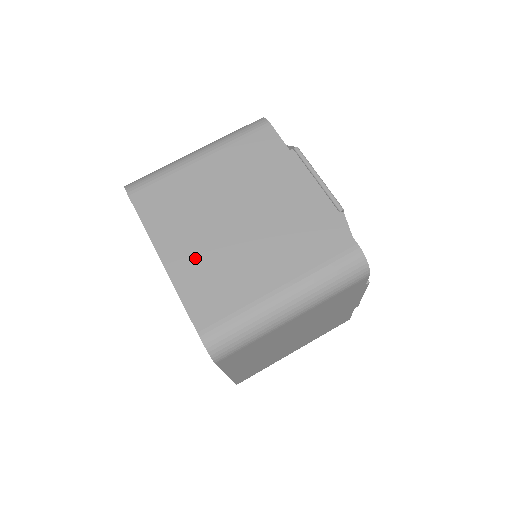
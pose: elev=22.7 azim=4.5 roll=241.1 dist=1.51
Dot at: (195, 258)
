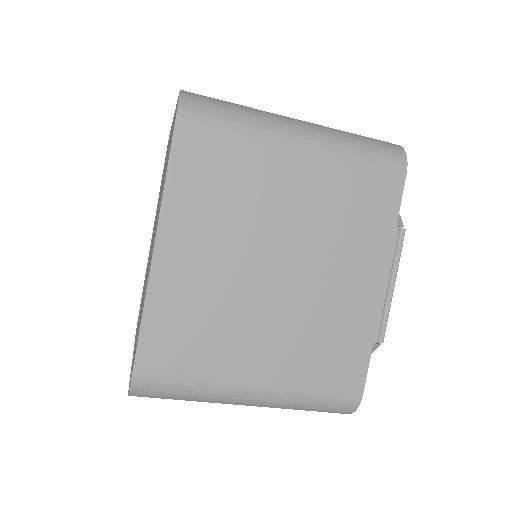
Dot at: (195, 278)
